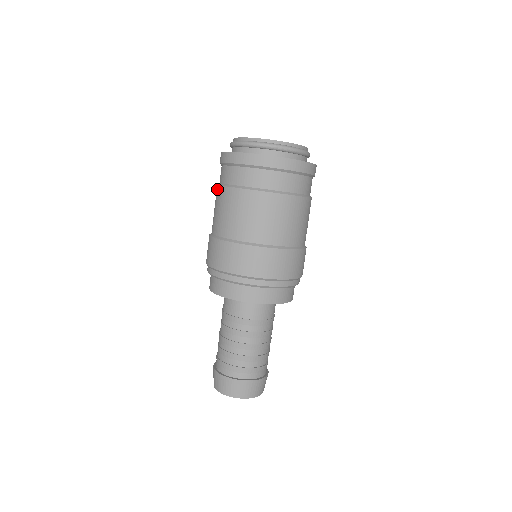
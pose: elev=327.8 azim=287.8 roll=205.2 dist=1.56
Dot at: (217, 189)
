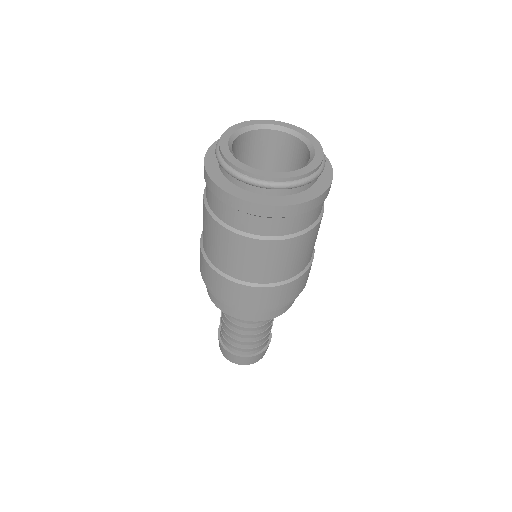
Dot at: (218, 227)
